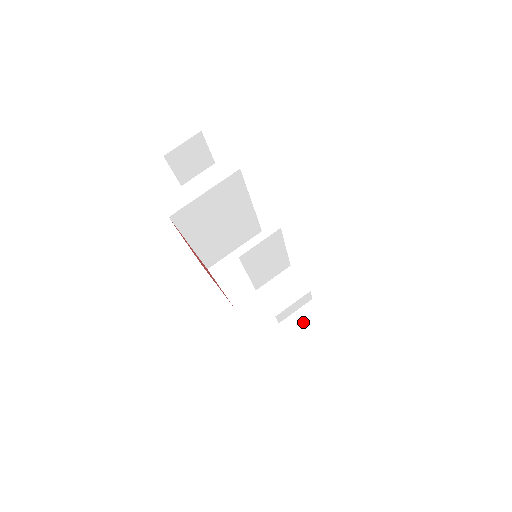
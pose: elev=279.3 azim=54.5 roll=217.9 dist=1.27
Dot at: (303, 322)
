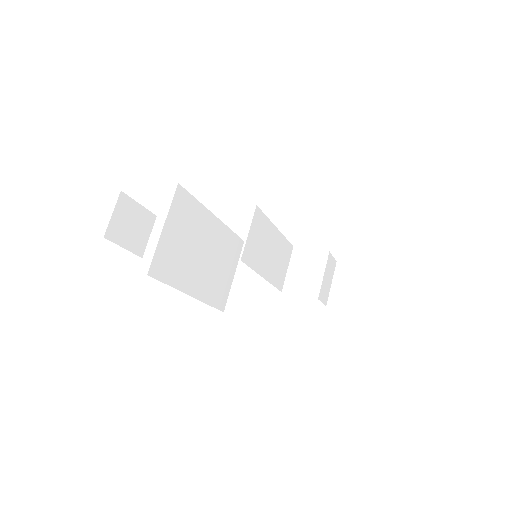
Dot at: (346, 287)
